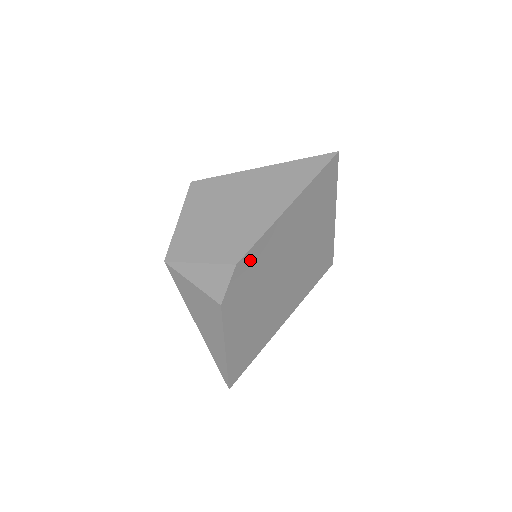
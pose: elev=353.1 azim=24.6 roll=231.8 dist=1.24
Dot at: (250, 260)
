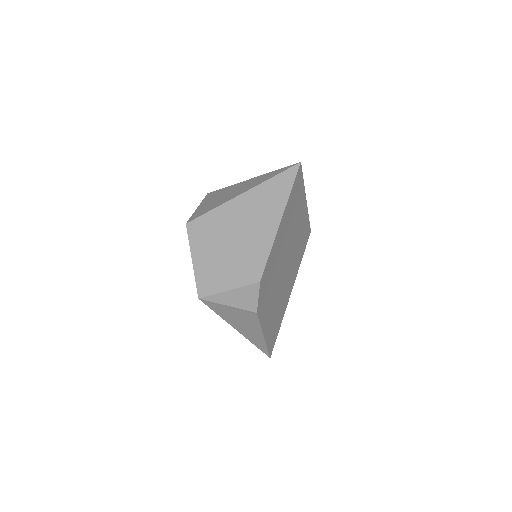
Dot at: (266, 272)
